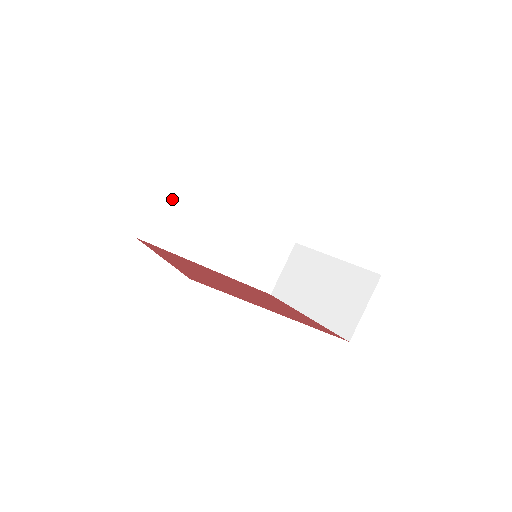
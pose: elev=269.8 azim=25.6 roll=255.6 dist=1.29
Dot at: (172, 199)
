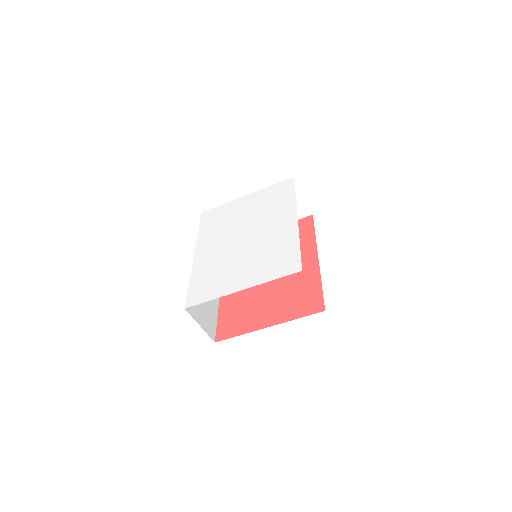
Dot at: (195, 308)
